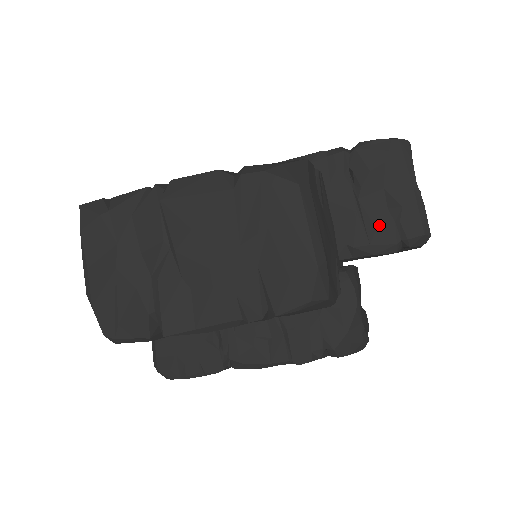
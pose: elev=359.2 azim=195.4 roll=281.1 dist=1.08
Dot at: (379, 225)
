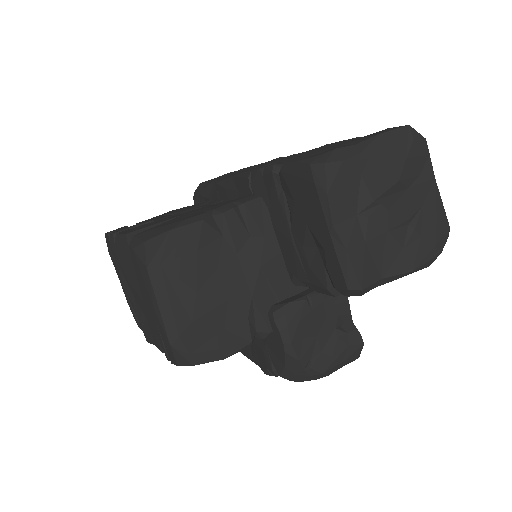
Dot at: (311, 264)
